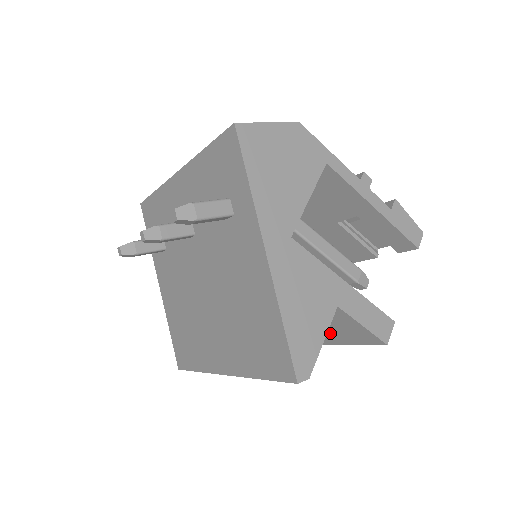
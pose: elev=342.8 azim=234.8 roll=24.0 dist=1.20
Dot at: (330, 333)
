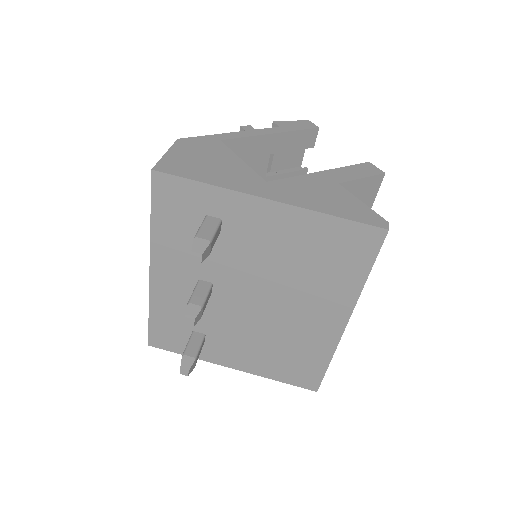
Dot at: occluded
